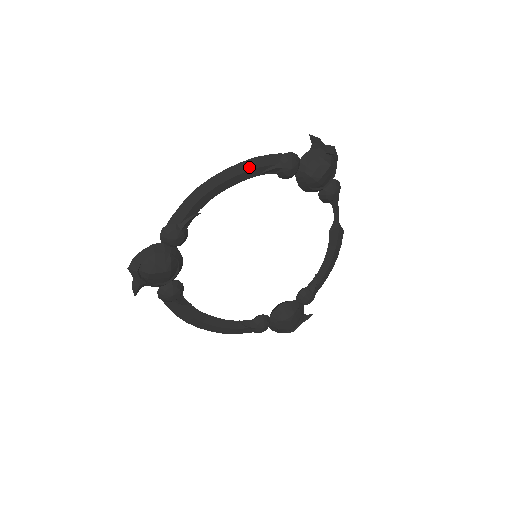
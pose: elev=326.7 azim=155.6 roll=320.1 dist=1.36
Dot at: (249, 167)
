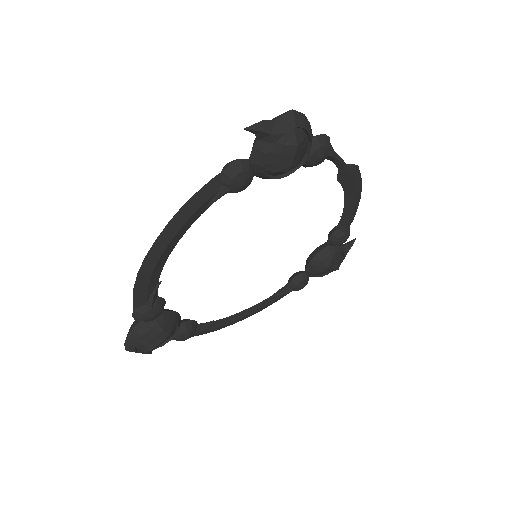
Dot at: (185, 217)
